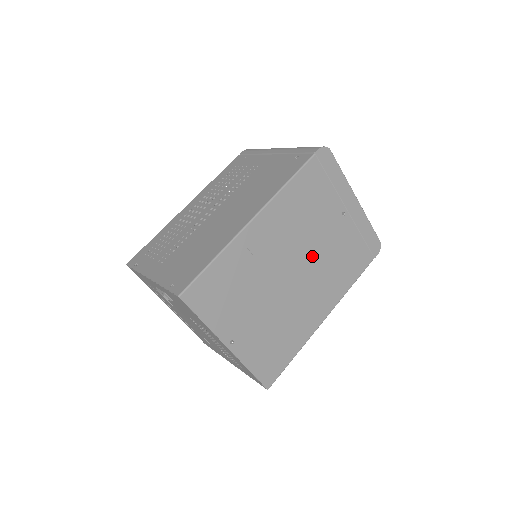
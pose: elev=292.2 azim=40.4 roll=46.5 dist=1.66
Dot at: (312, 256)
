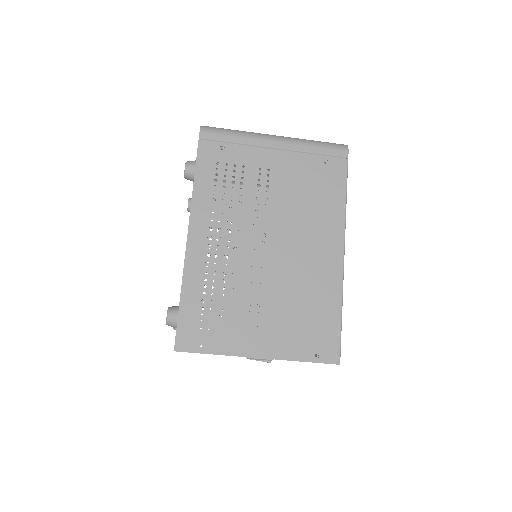
Dot at: occluded
